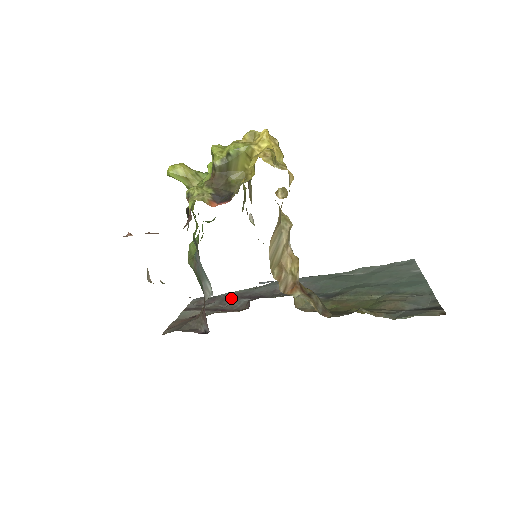
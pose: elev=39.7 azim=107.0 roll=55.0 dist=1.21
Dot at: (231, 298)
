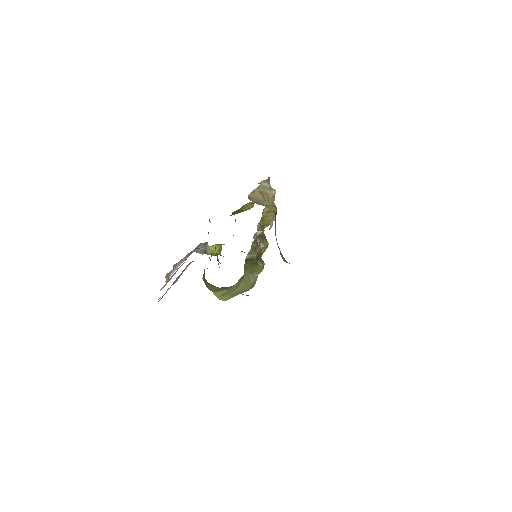
Dot at: occluded
